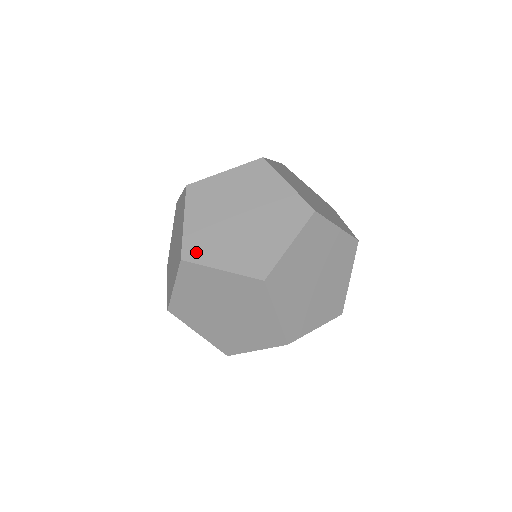
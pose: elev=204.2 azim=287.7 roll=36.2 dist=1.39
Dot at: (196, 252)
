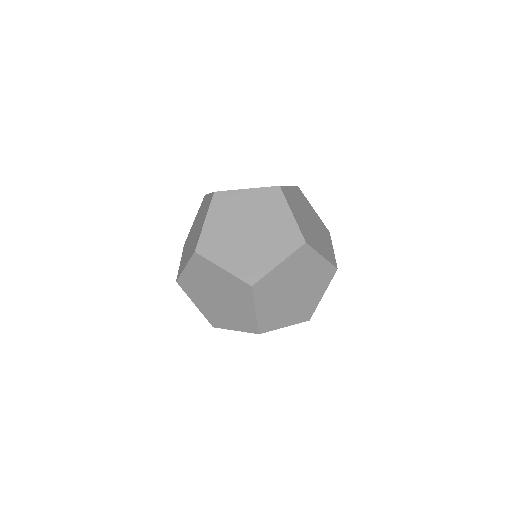
Dot at: occluded
